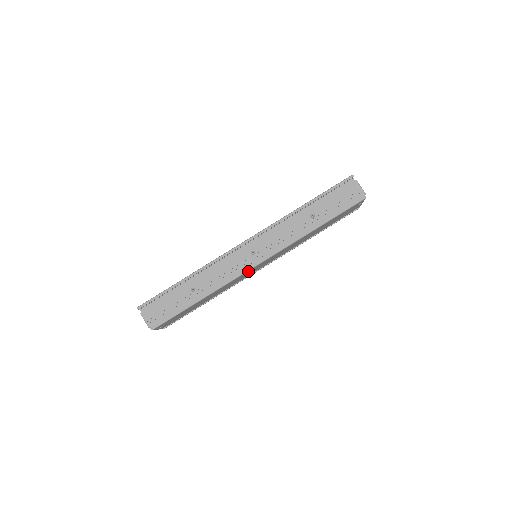
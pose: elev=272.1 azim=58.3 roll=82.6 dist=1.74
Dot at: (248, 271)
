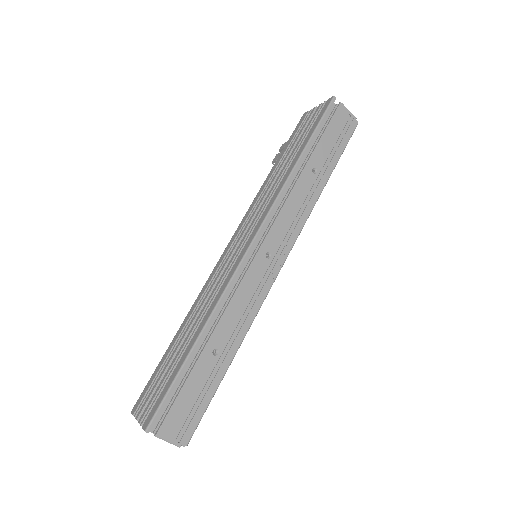
Dot at: occluded
